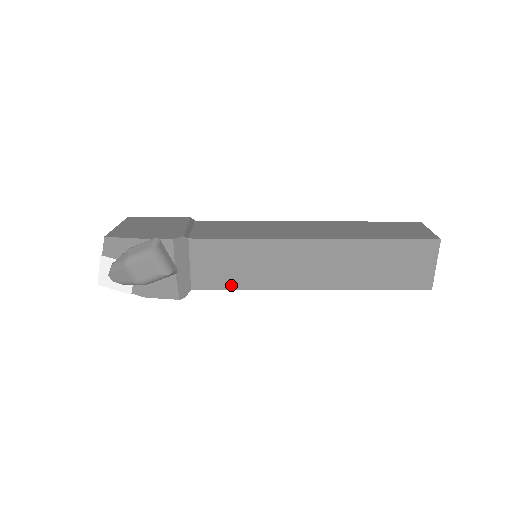
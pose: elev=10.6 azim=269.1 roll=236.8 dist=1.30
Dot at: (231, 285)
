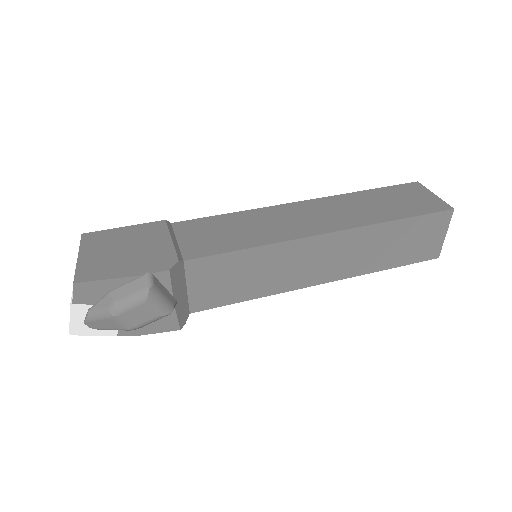
Dot at: (236, 298)
